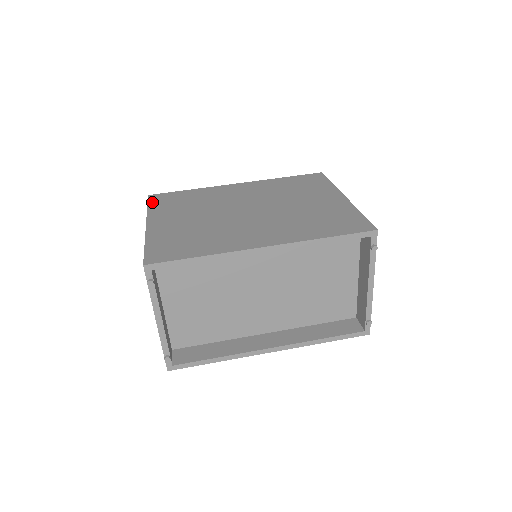
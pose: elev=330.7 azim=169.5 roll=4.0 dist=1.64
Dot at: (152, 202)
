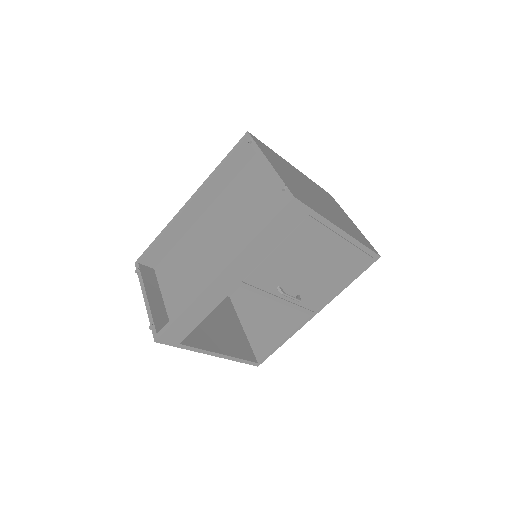
Dot at: occluded
